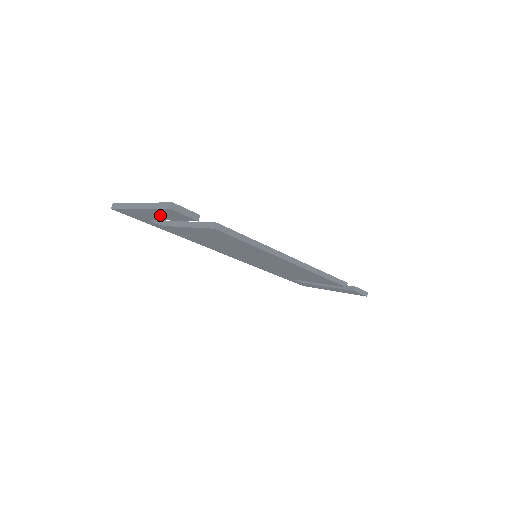
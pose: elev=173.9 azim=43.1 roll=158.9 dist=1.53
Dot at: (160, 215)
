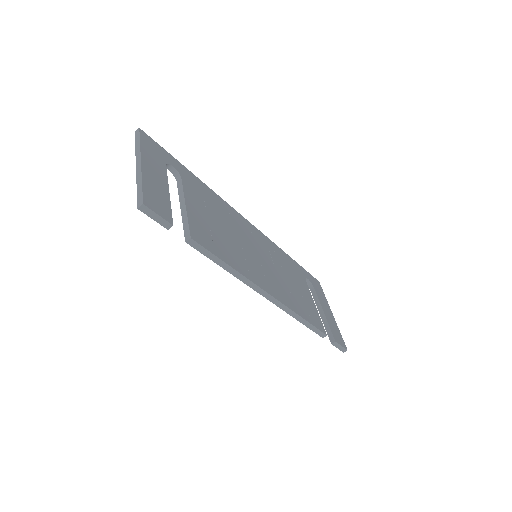
Dot at: occluded
